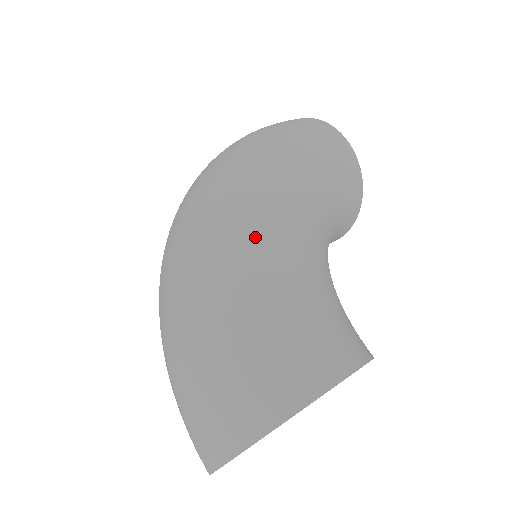
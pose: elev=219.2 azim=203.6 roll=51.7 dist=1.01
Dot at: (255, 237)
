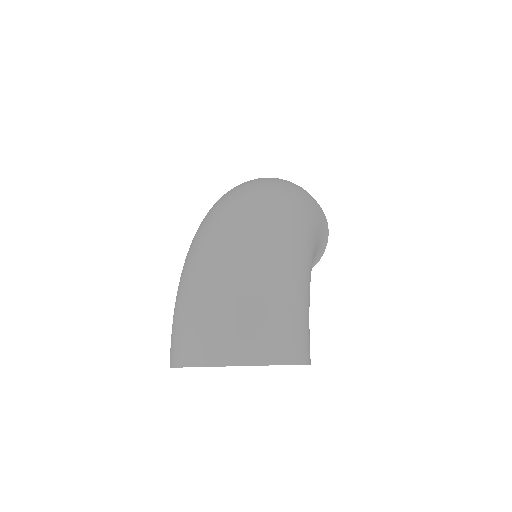
Dot at: (302, 254)
